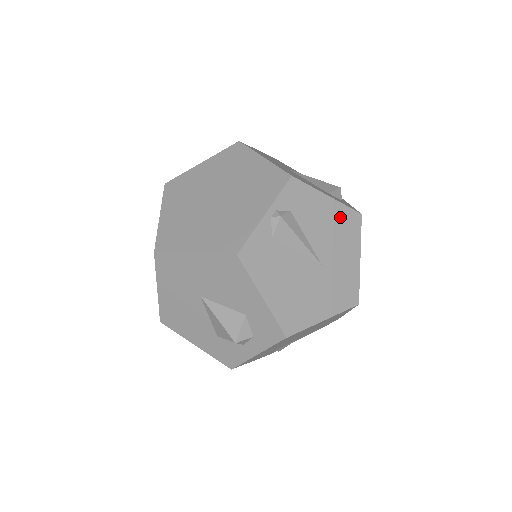
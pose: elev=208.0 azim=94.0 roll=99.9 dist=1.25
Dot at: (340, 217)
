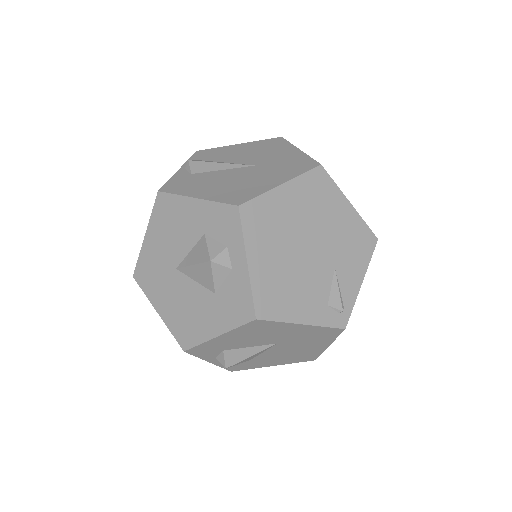
Dot at: (258, 145)
